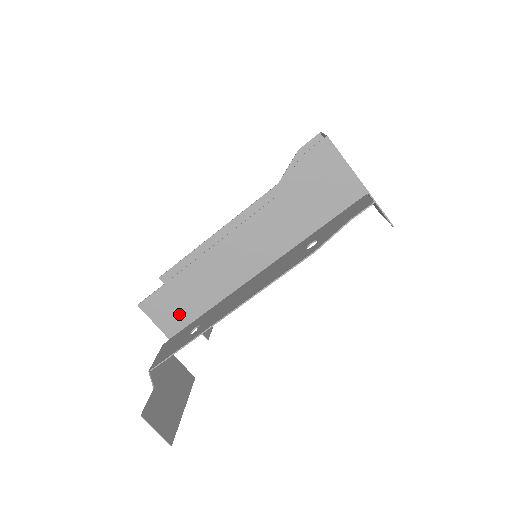
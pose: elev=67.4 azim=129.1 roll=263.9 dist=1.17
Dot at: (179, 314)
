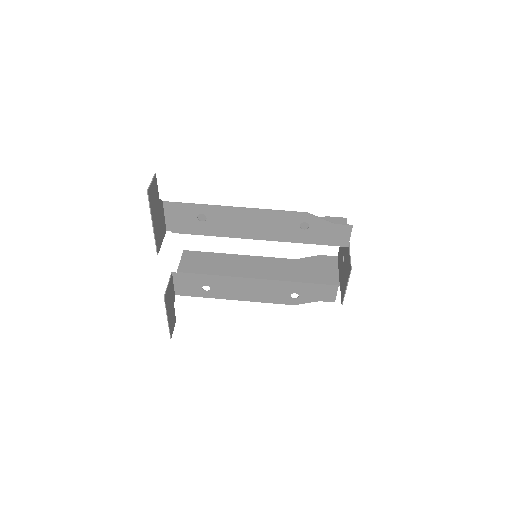
Dot at: occluded
